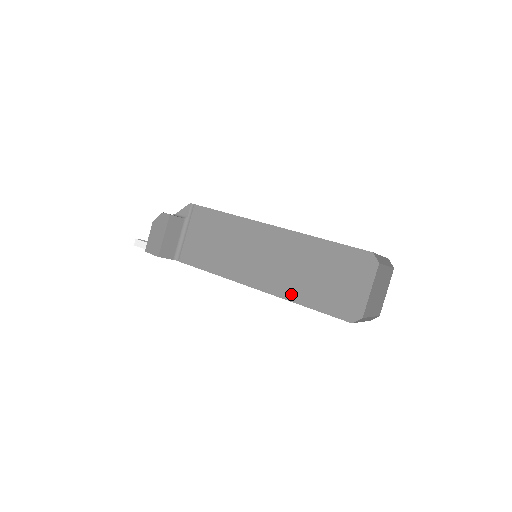
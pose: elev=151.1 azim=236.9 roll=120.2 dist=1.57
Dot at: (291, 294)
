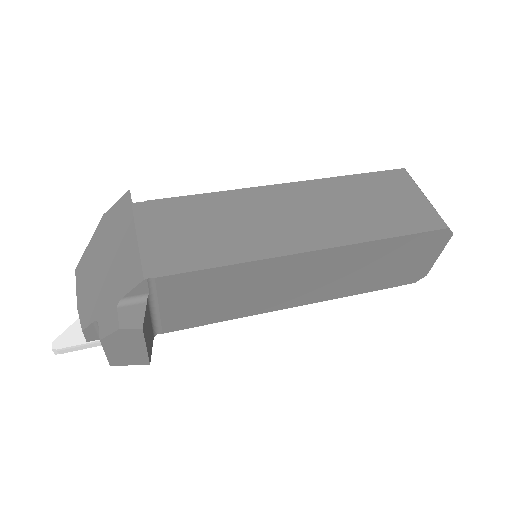
Dot at: (346, 292)
